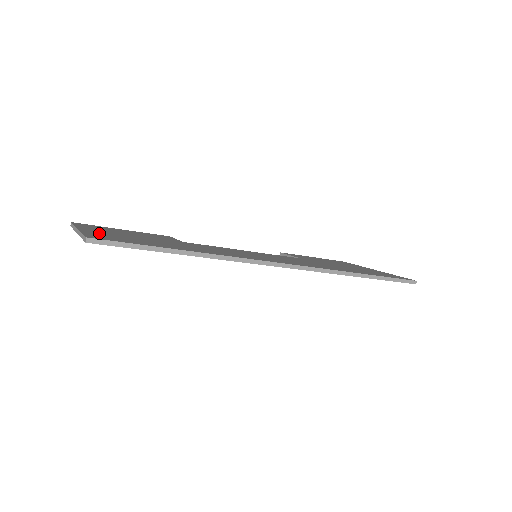
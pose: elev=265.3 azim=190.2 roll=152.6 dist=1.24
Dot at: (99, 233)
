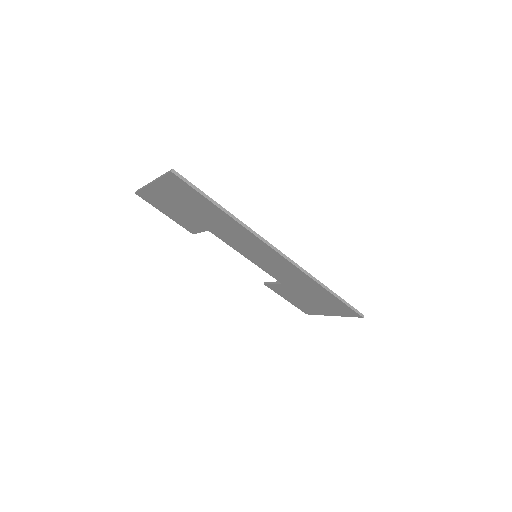
Dot at: occluded
